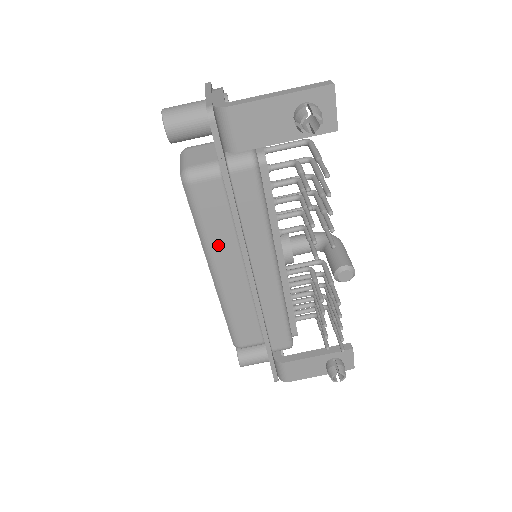
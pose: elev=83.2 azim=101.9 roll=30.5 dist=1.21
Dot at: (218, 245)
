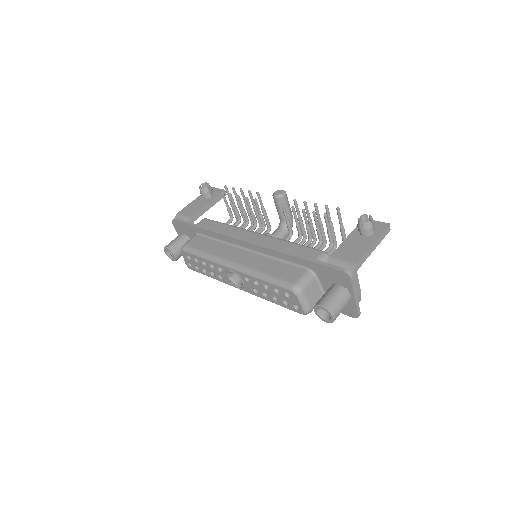
Dot at: (218, 252)
